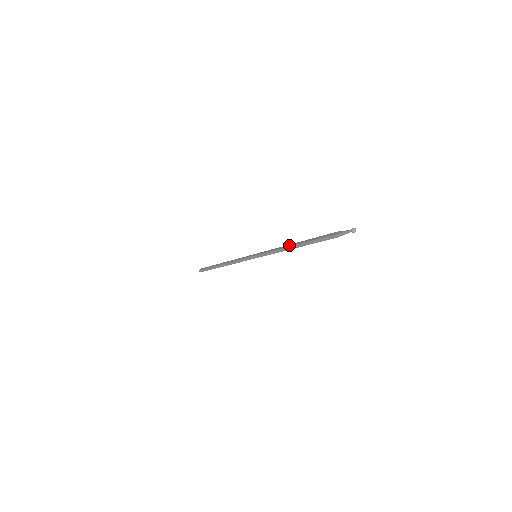
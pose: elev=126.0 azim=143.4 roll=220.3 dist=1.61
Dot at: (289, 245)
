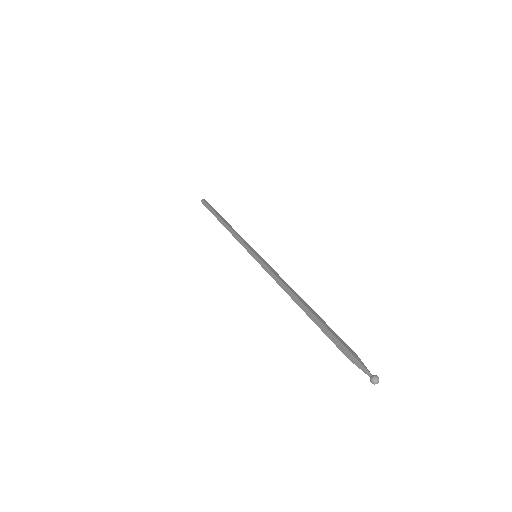
Dot at: (291, 294)
